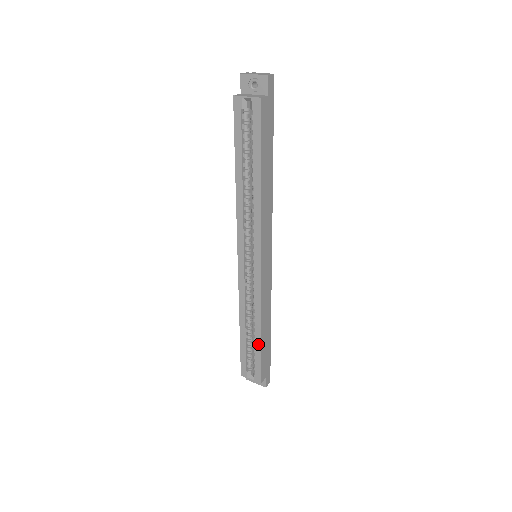
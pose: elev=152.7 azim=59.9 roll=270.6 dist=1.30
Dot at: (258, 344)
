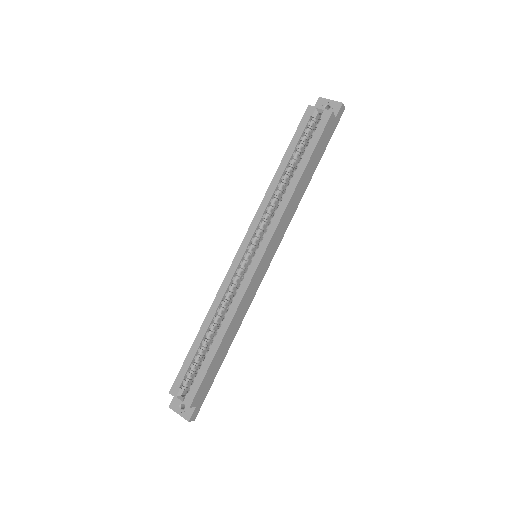
Dot at: (213, 352)
